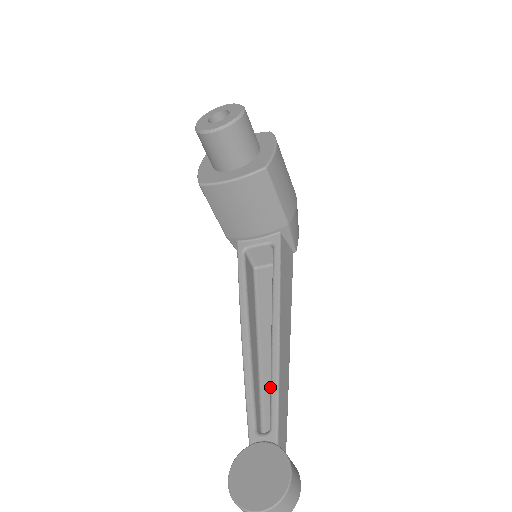
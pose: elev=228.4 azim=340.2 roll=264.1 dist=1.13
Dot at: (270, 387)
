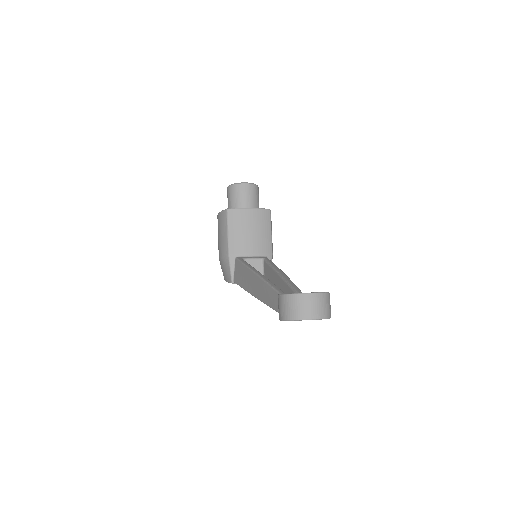
Dot at: occluded
